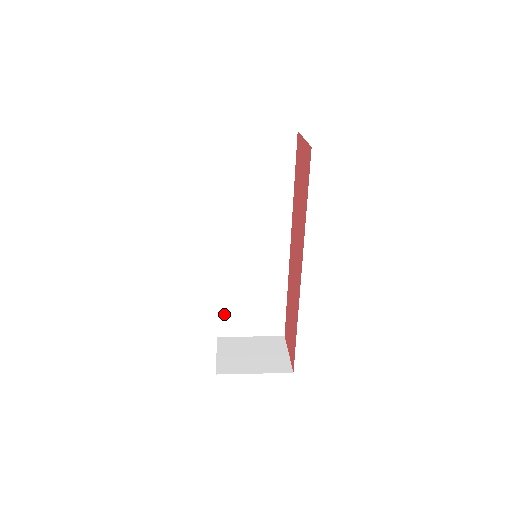
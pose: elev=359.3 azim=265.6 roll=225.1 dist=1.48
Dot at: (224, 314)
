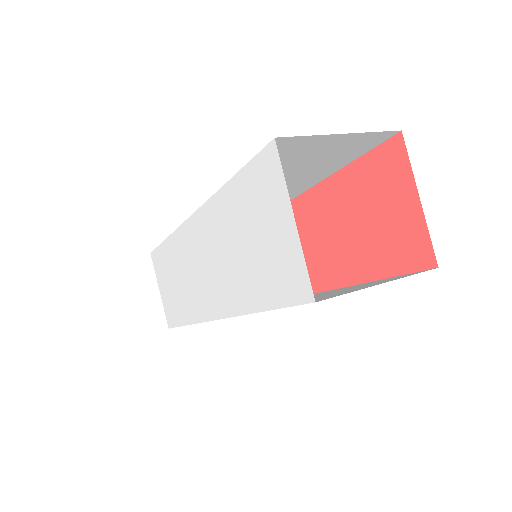
Dot at: occluded
